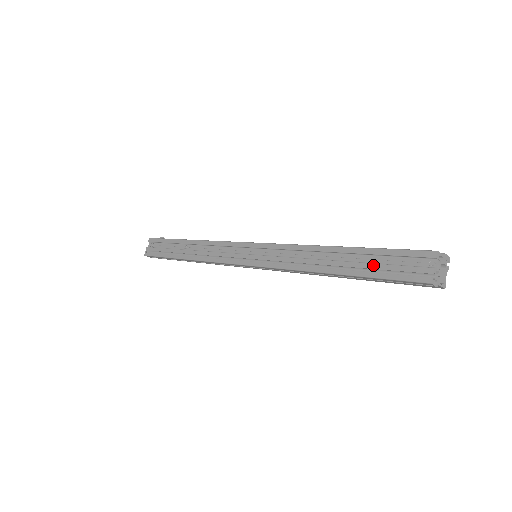
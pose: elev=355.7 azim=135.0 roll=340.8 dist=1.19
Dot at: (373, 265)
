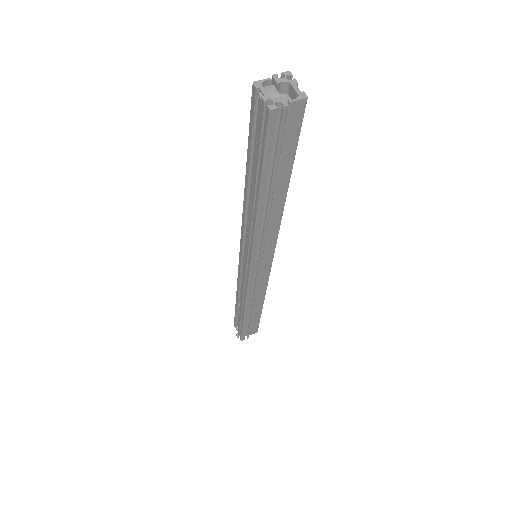
Dot at: (256, 157)
